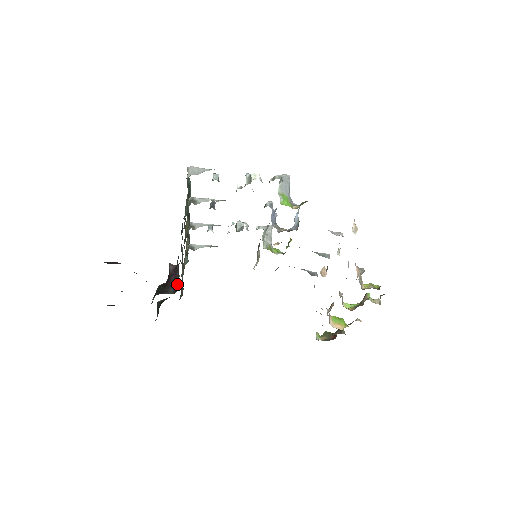
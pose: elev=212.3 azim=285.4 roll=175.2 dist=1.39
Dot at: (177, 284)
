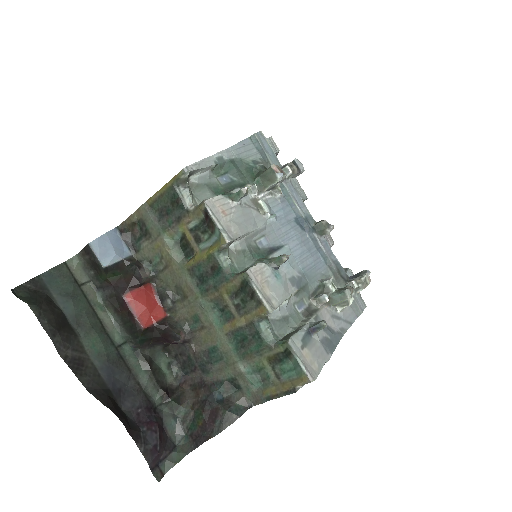
Dot at: (173, 348)
